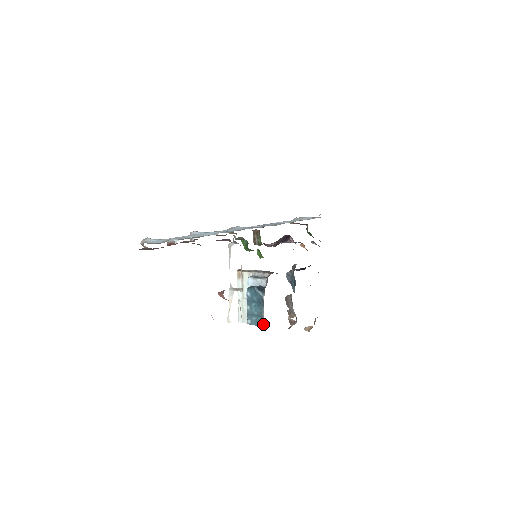
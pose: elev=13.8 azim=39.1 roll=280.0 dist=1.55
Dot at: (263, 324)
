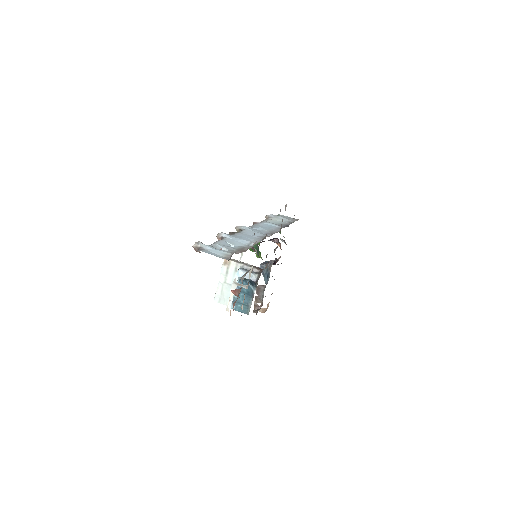
Dot at: (247, 312)
